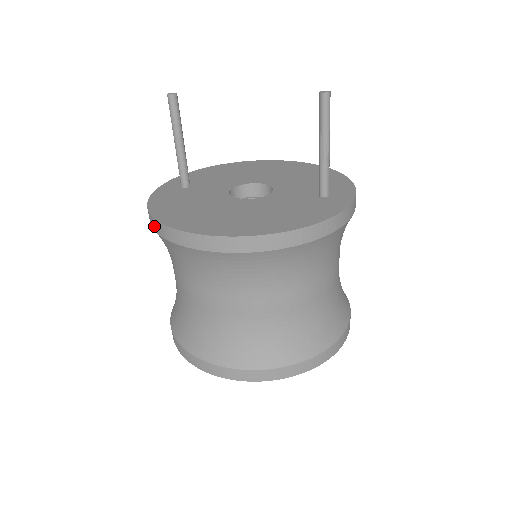
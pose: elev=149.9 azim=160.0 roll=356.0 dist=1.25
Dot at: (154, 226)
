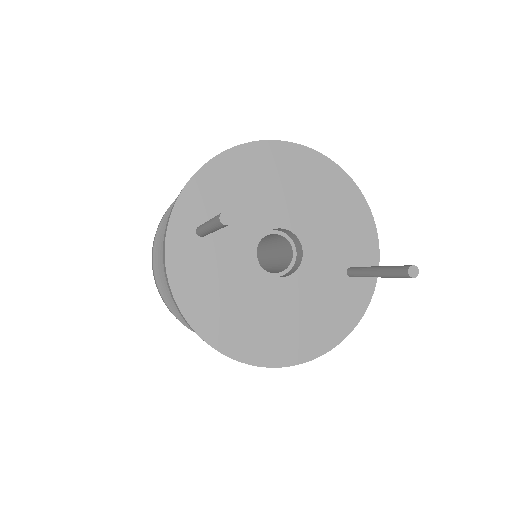
Dot at: occluded
